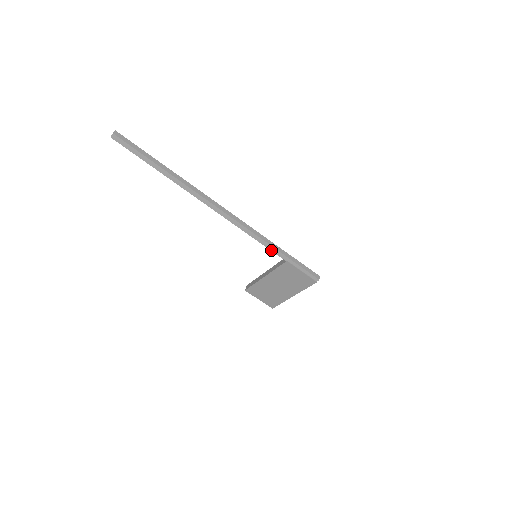
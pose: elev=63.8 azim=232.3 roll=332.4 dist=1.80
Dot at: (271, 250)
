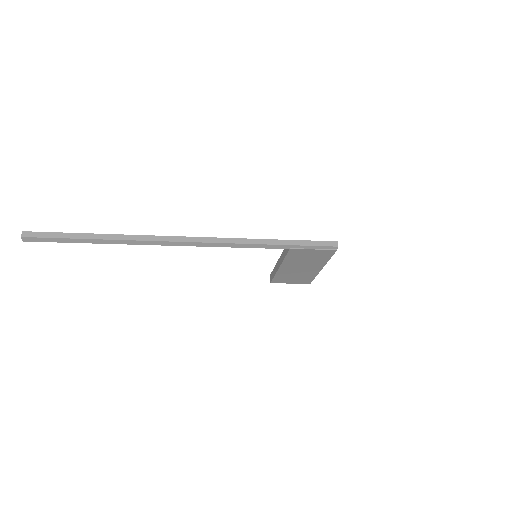
Dot at: (265, 248)
